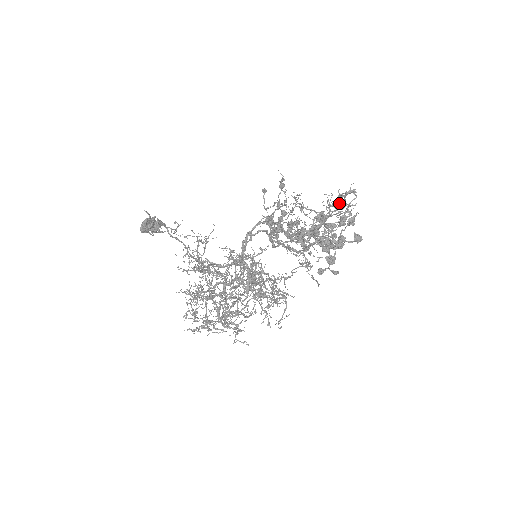
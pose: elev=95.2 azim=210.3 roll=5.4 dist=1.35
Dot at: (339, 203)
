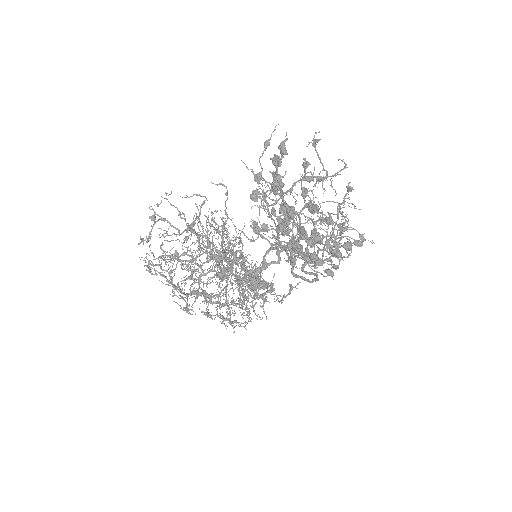
Dot at: (354, 206)
